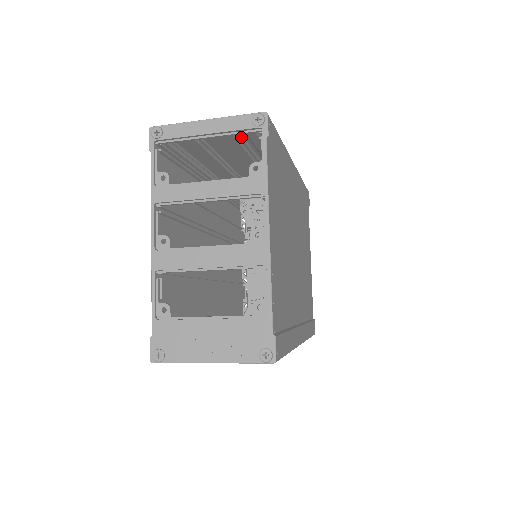
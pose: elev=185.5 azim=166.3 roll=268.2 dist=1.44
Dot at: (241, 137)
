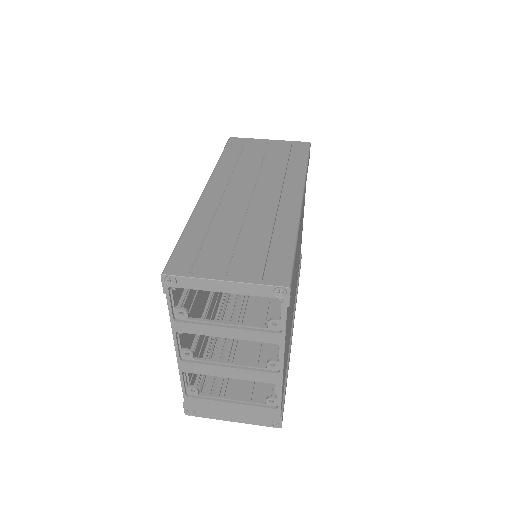
Dot at: occluded
